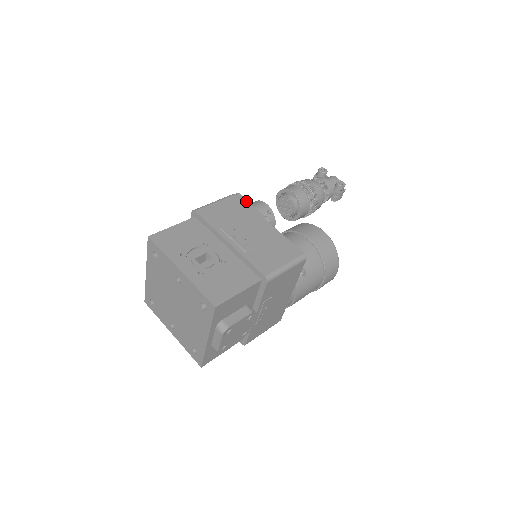
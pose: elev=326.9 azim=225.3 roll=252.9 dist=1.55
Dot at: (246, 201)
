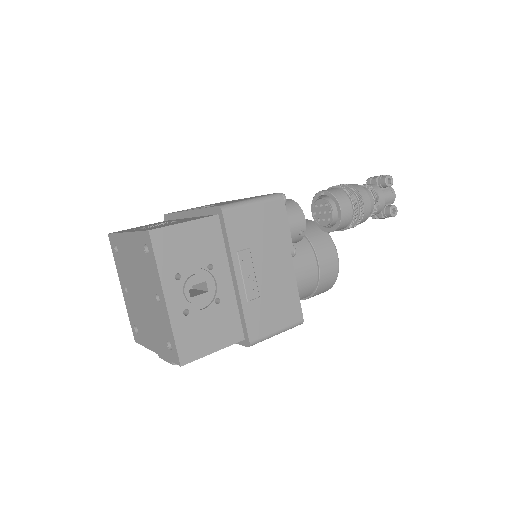
Dot at: (286, 215)
